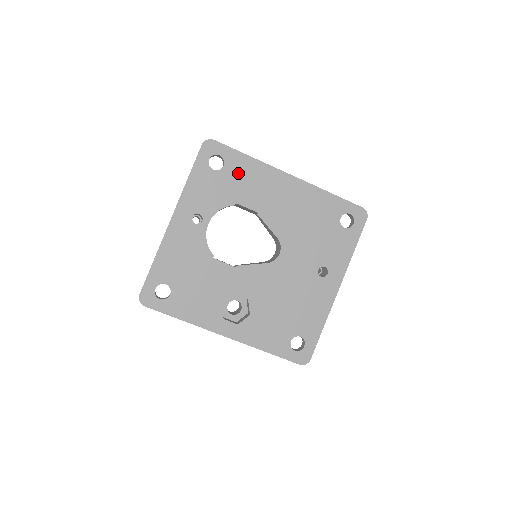
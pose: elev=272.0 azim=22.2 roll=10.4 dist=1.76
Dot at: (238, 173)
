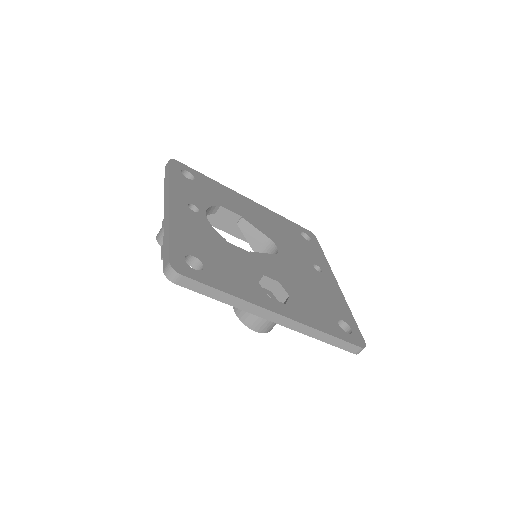
Dot at: (209, 186)
